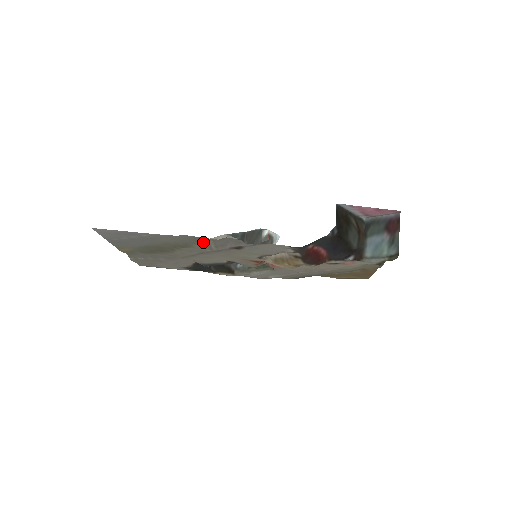
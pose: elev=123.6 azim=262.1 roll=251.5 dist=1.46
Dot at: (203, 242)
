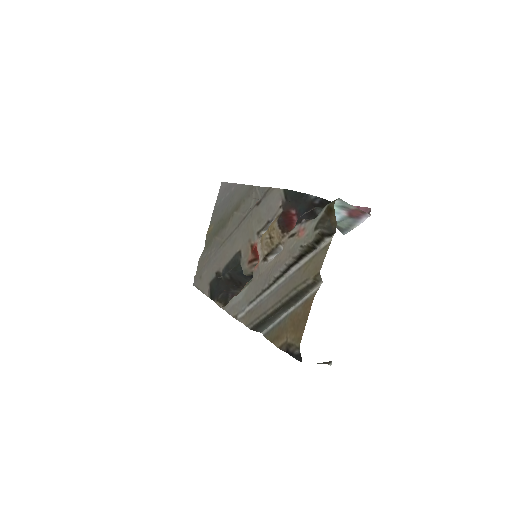
Dot at: (248, 204)
